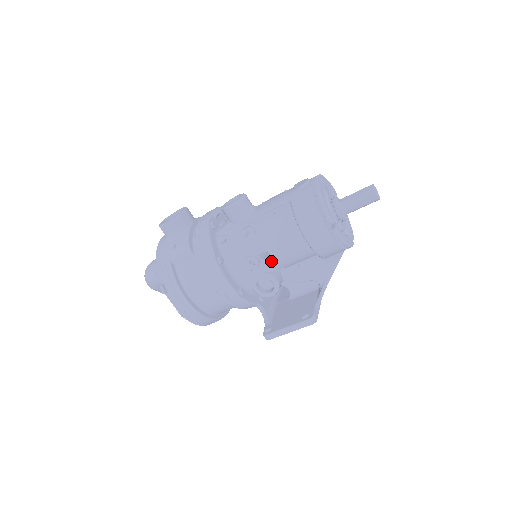
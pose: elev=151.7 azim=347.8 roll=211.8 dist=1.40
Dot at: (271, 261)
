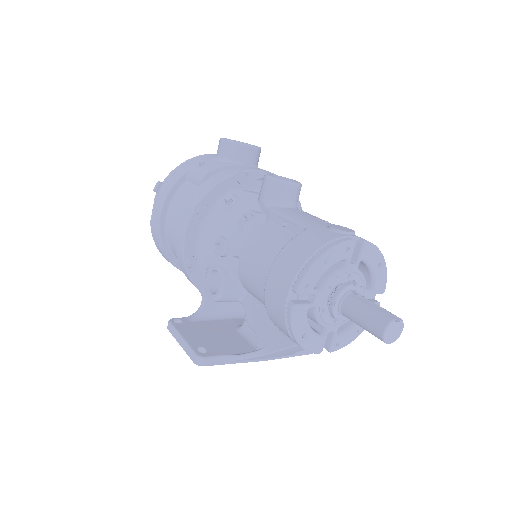
Dot at: occluded
